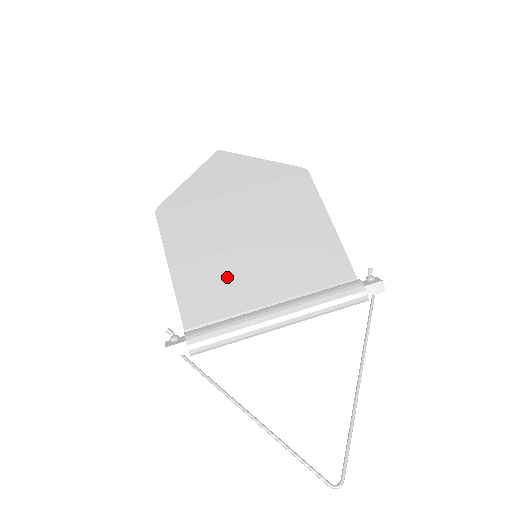
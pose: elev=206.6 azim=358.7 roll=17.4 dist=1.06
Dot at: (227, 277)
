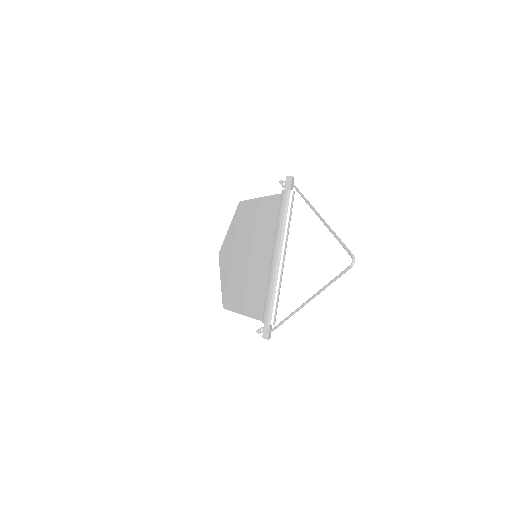
Dot at: (256, 280)
